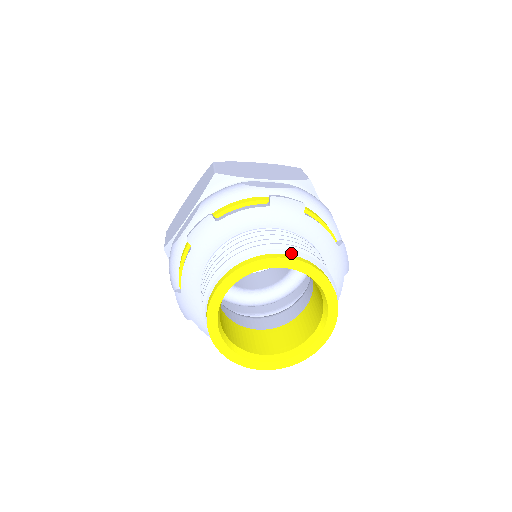
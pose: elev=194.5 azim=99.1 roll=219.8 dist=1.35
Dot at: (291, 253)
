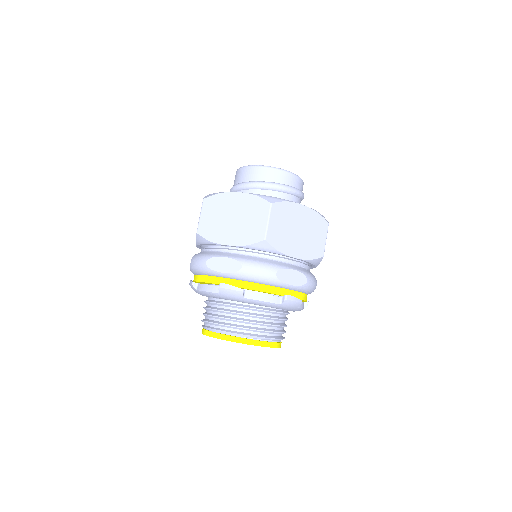
Dot at: (230, 334)
